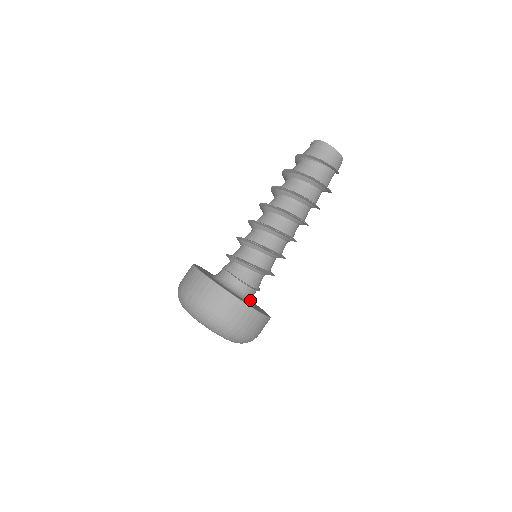
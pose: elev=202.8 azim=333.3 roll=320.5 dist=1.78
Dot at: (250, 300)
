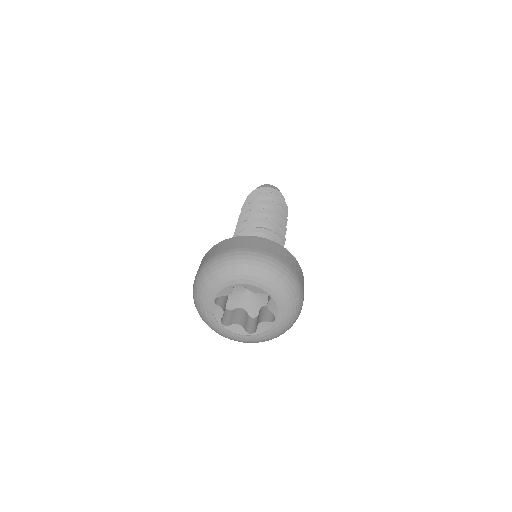
Dot at: occluded
